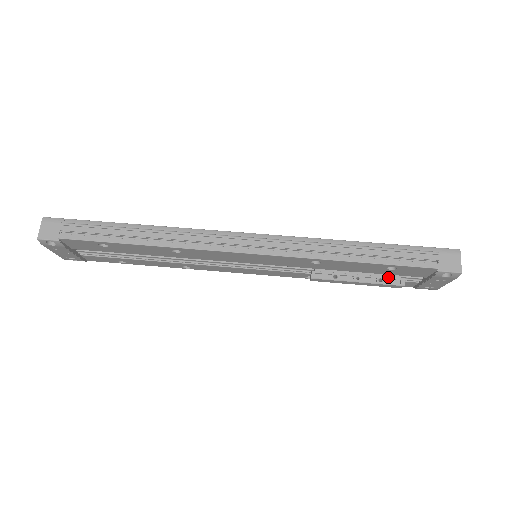
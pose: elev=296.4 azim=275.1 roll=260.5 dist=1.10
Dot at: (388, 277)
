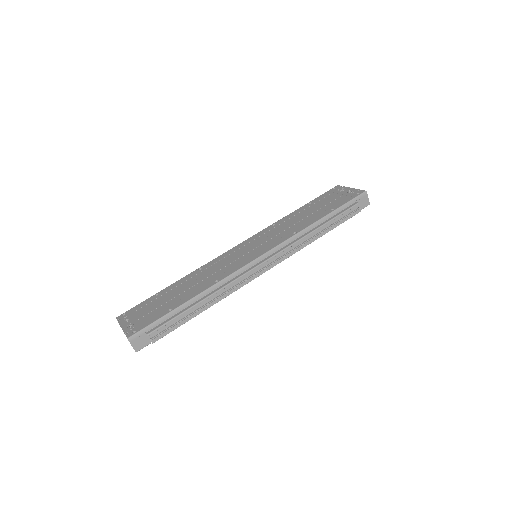
Dot at: occluded
